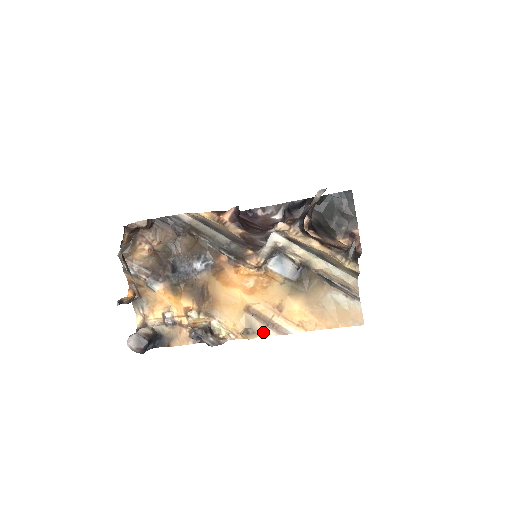
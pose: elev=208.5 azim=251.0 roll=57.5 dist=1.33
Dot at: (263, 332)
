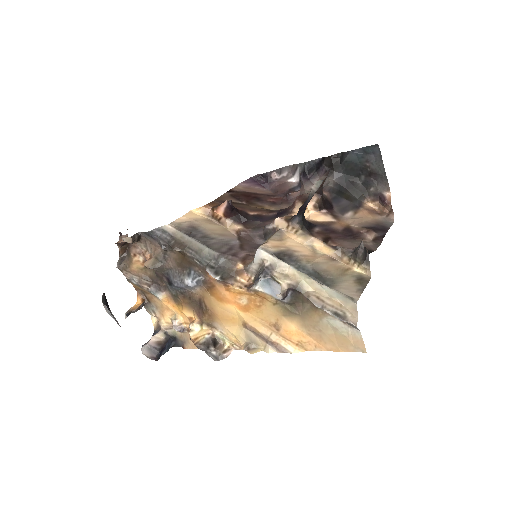
Dot at: (264, 347)
